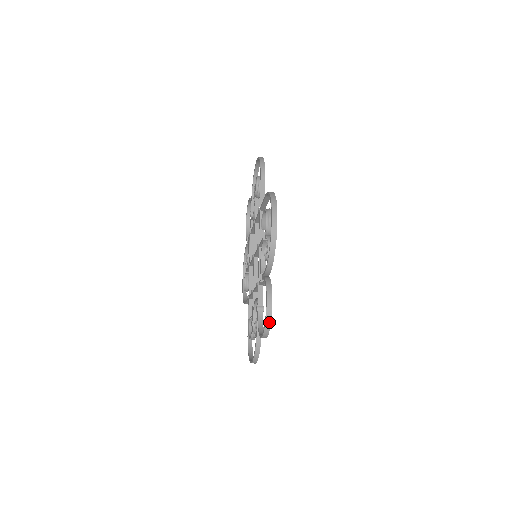
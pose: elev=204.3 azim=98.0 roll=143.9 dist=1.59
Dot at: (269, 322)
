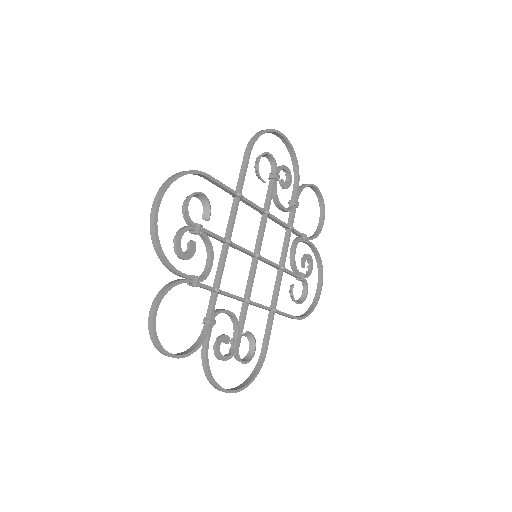
Dot at: (153, 337)
